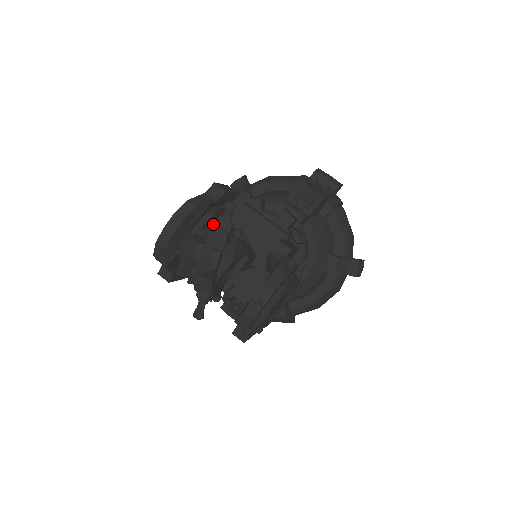
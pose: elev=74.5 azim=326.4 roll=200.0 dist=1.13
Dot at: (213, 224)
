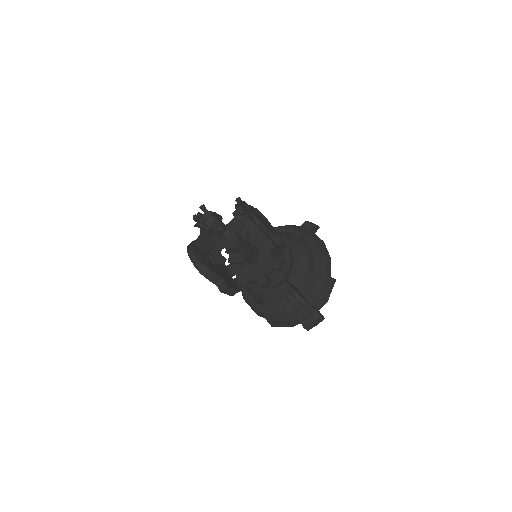
Dot at: (194, 220)
